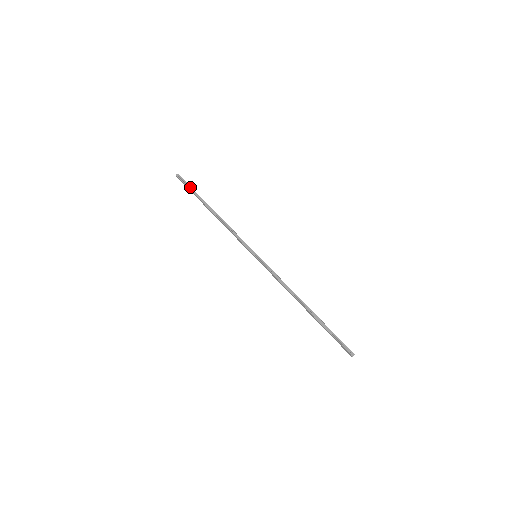
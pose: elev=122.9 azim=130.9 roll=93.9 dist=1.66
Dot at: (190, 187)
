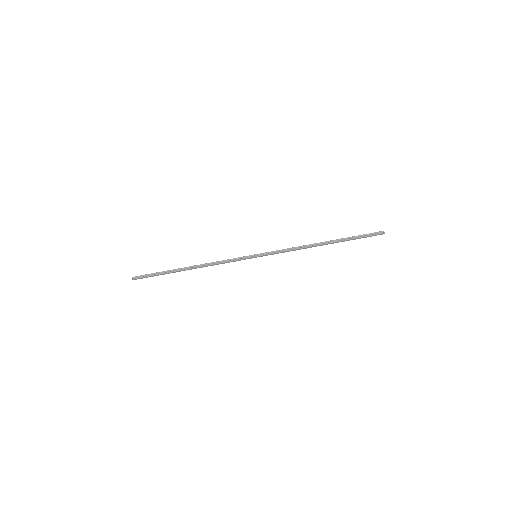
Dot at: (153, 274)
